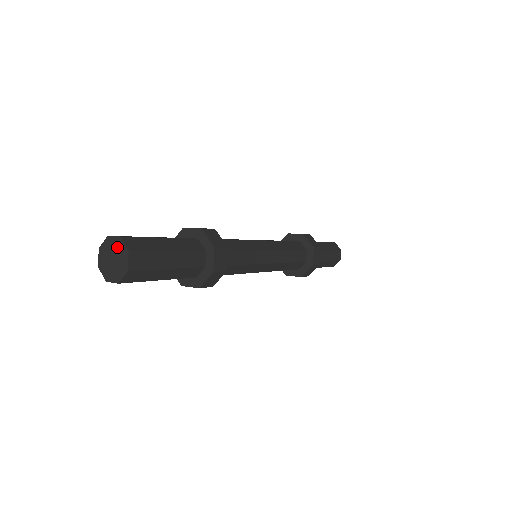
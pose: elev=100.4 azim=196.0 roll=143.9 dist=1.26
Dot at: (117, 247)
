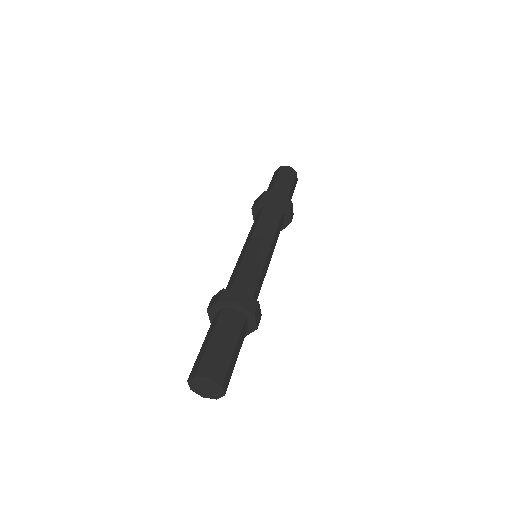
Dot at: (208, 383)
